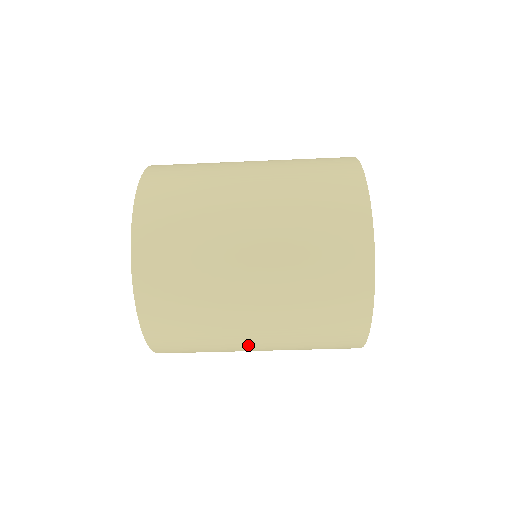
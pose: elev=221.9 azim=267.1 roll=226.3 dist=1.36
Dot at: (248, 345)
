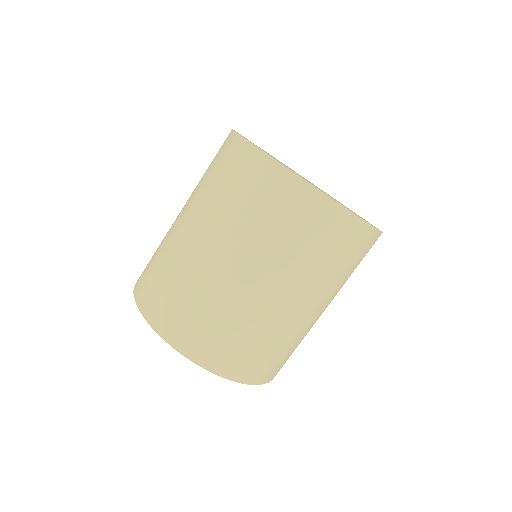
Dot at: (229, 274)
